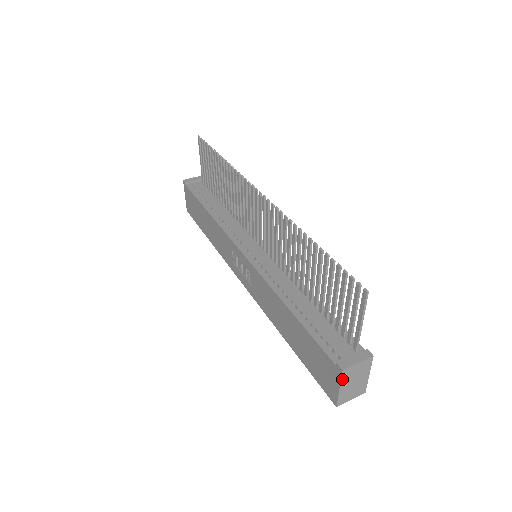
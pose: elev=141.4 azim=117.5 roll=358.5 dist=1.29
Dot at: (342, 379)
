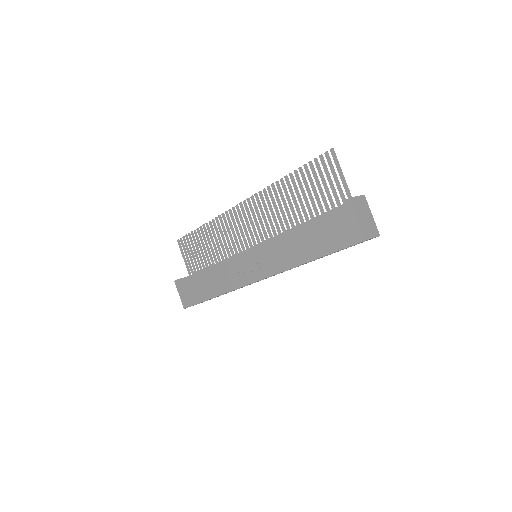
Dot at: (354, 208)
